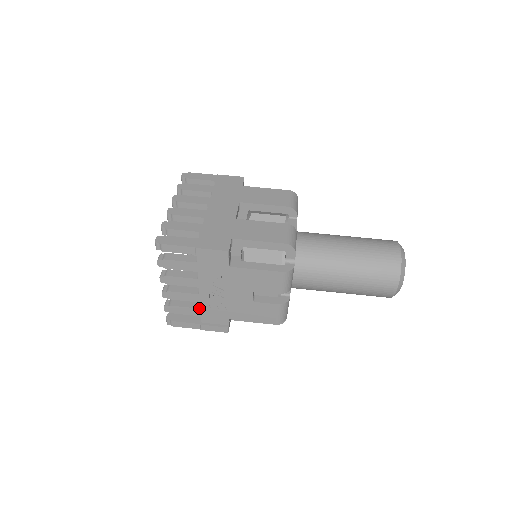
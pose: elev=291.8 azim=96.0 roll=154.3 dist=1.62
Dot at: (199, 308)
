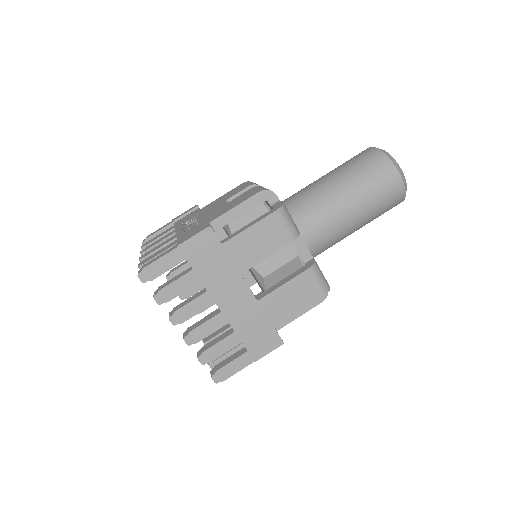
Dot at: occluded
